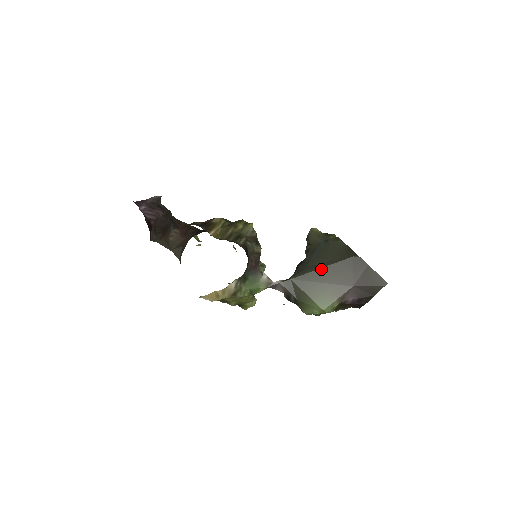
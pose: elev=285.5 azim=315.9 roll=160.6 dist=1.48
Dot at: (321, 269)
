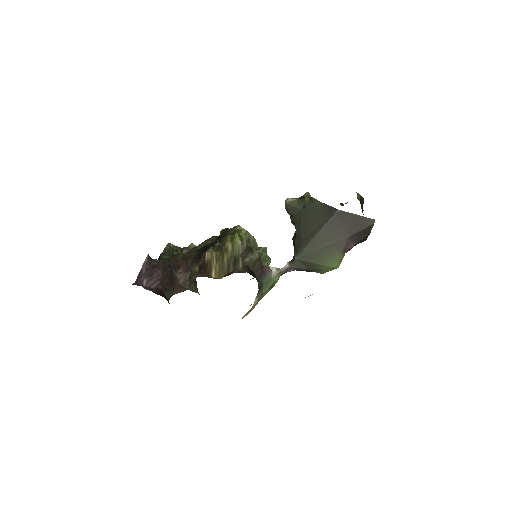
Dot at: (315, 238)
